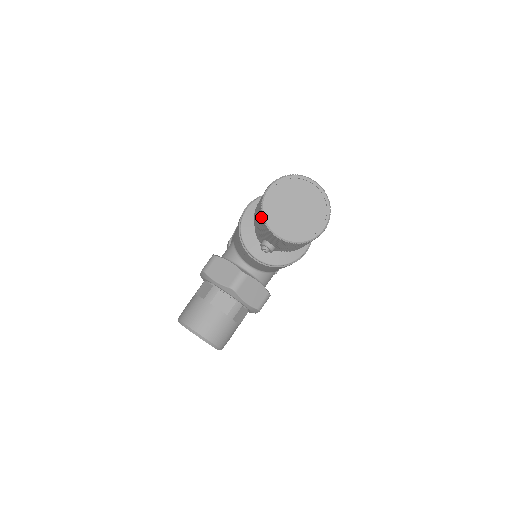
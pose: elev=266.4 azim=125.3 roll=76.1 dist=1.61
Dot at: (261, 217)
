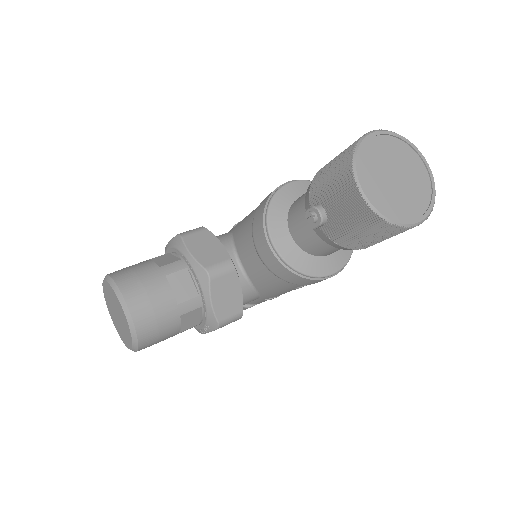
Dot at: (349, 156)
